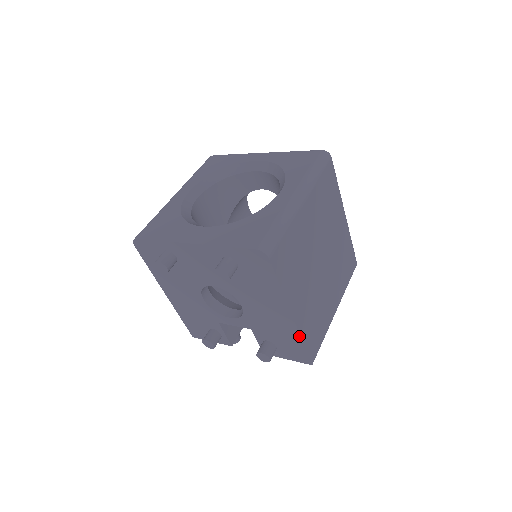
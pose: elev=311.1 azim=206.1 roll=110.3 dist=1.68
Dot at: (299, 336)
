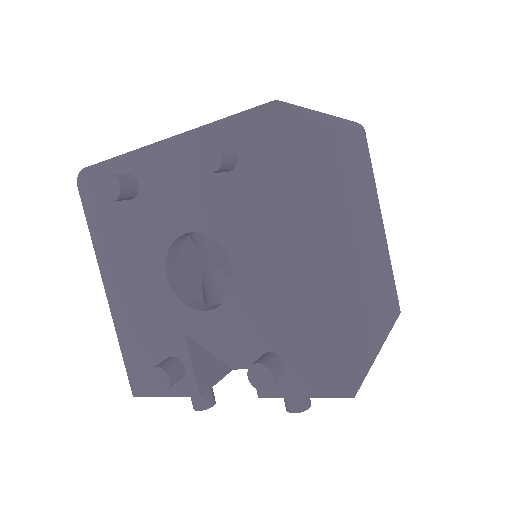
Dot at: (333, 312)
